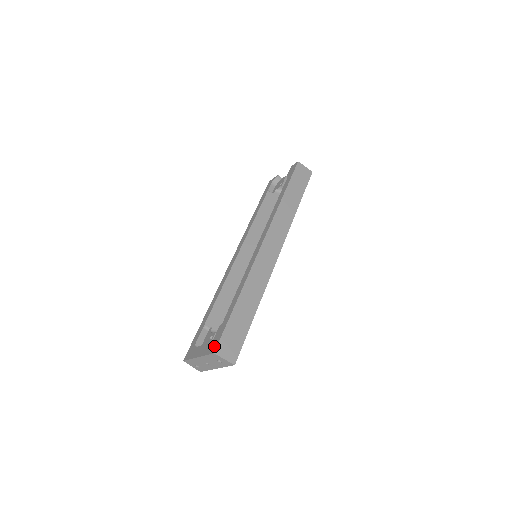
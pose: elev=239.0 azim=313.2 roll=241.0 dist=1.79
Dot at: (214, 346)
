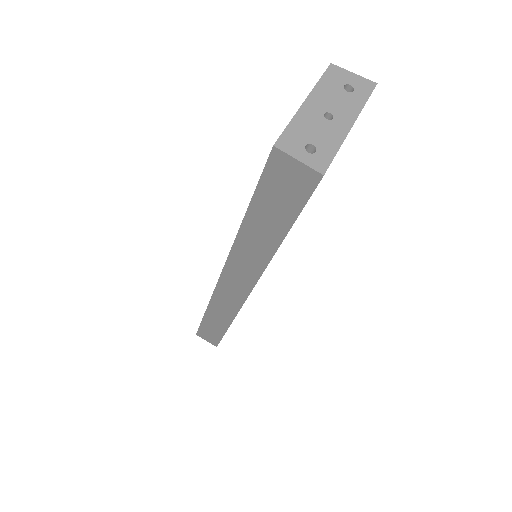
Dot at: occluded
